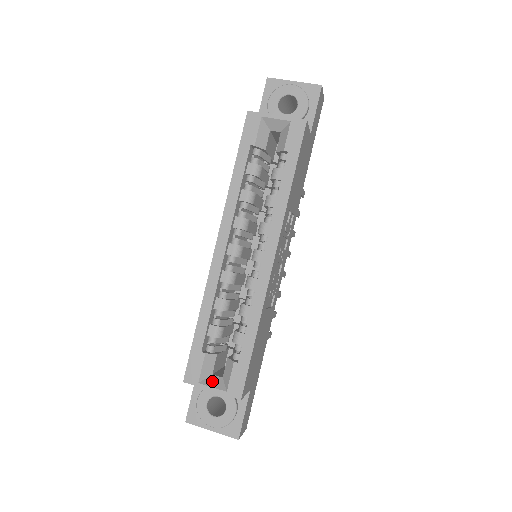
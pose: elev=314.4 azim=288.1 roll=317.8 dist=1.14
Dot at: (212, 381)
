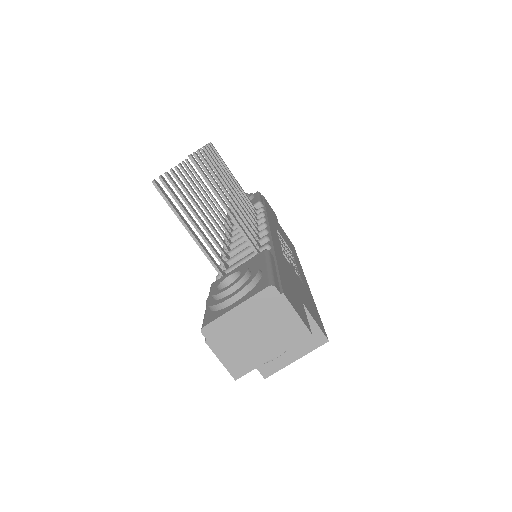
Dot at: occluded
